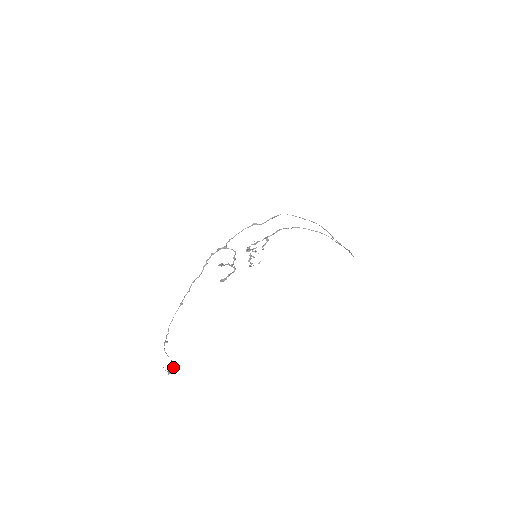
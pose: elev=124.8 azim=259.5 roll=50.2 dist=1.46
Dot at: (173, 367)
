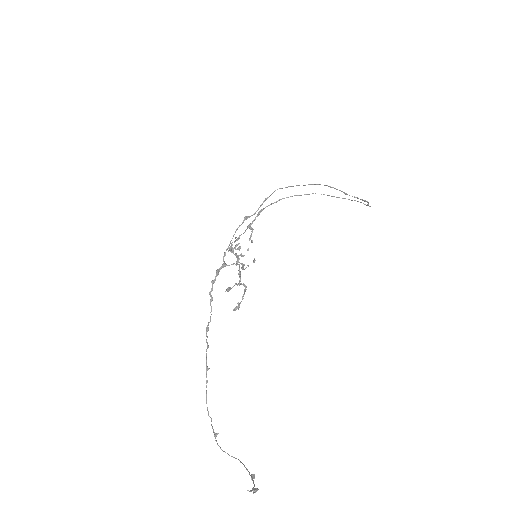
Dot at: (252, 474)
